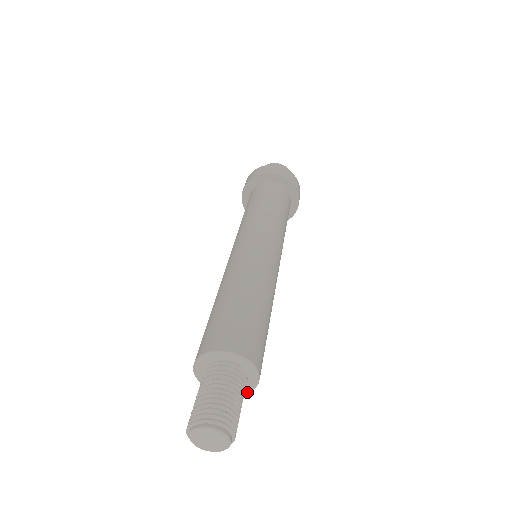
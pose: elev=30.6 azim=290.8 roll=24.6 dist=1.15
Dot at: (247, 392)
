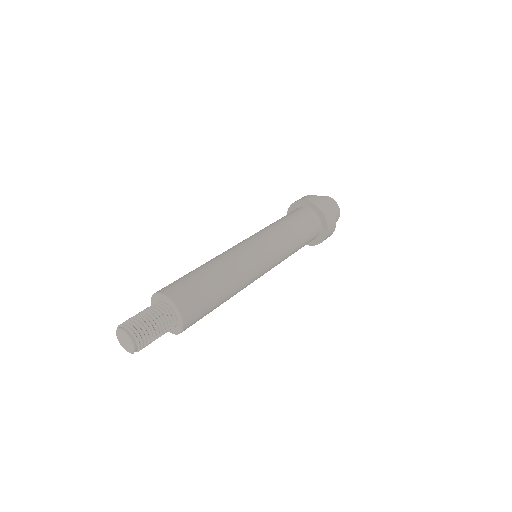
Dot at: (181, 331)
